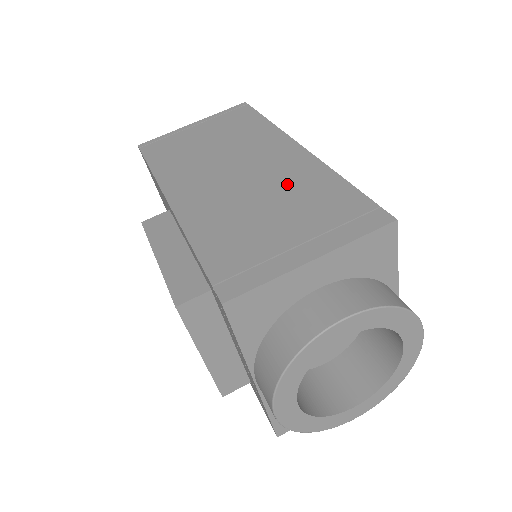
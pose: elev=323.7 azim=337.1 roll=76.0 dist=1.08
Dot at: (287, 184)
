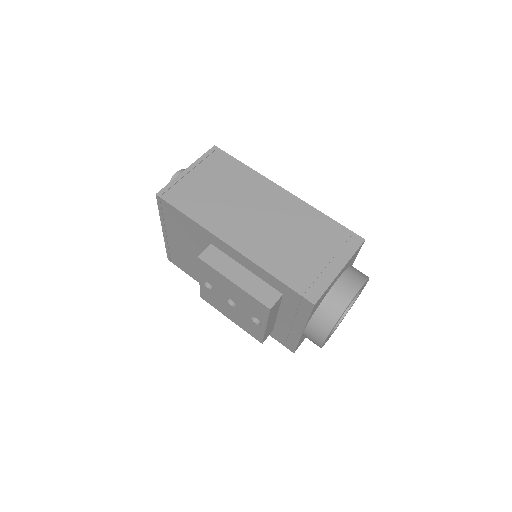
Dot at: (297, 222)
